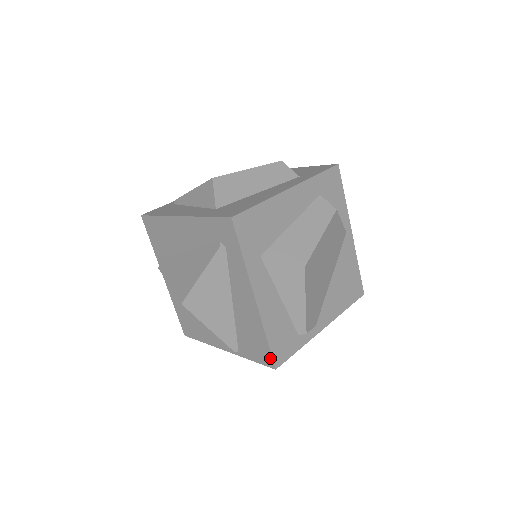
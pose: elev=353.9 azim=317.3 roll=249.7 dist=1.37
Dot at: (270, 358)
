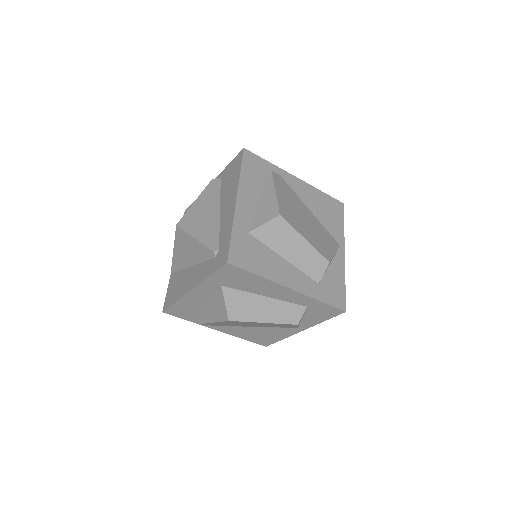
Dot at: (167, 306)
